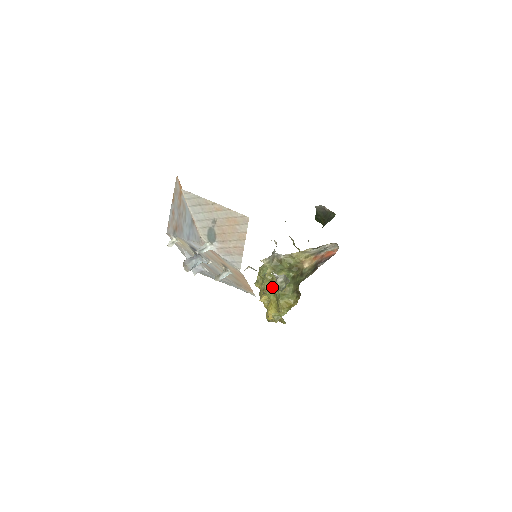
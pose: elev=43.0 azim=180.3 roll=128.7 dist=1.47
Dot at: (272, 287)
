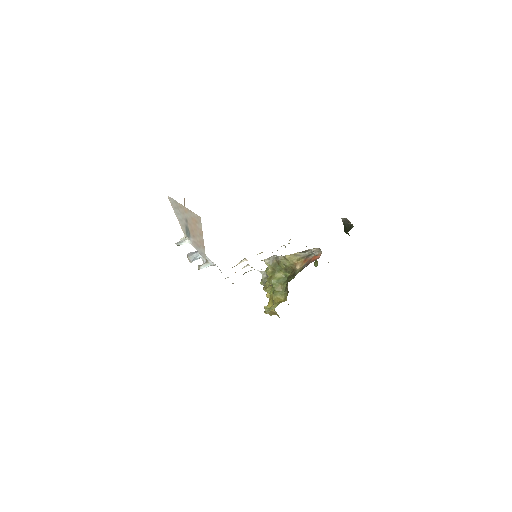
Dot at: (271, 284)
